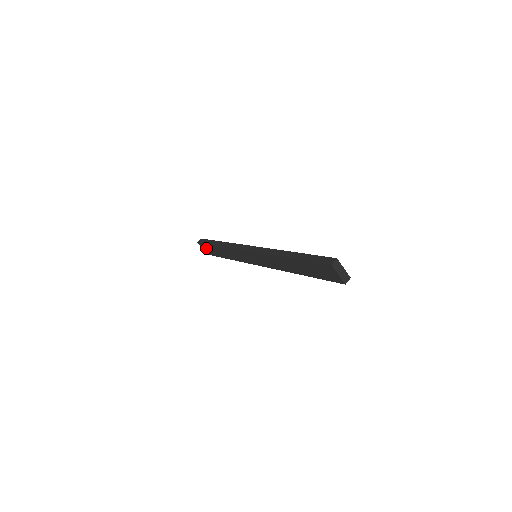
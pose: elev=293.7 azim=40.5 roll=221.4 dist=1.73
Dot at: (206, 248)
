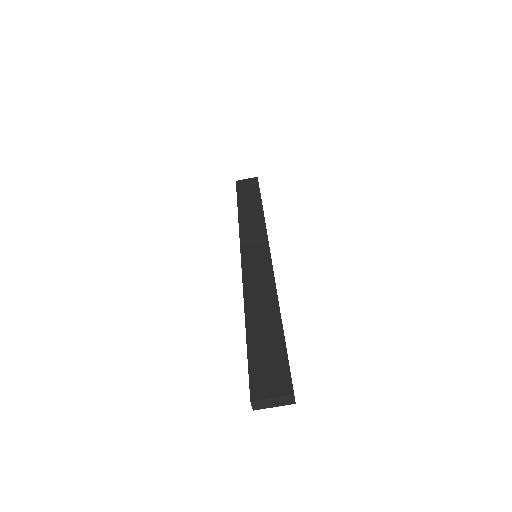
Dot at: occluded
